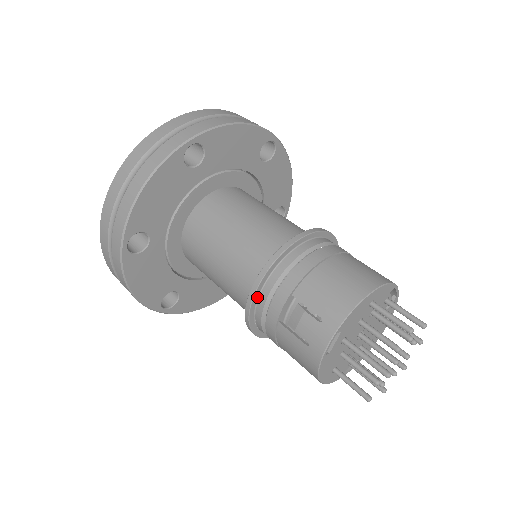
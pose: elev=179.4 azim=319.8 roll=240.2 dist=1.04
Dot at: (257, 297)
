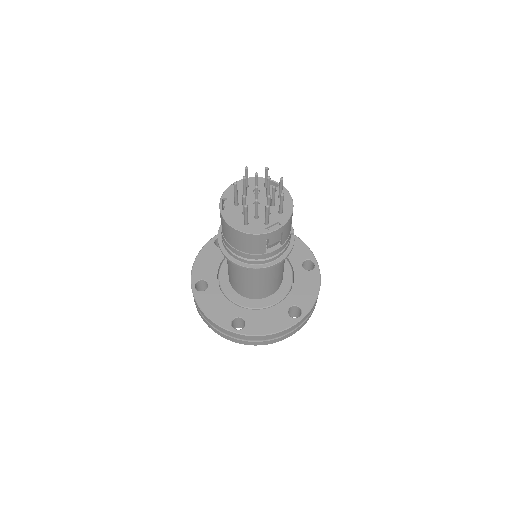
Dot at: (221, 239)
